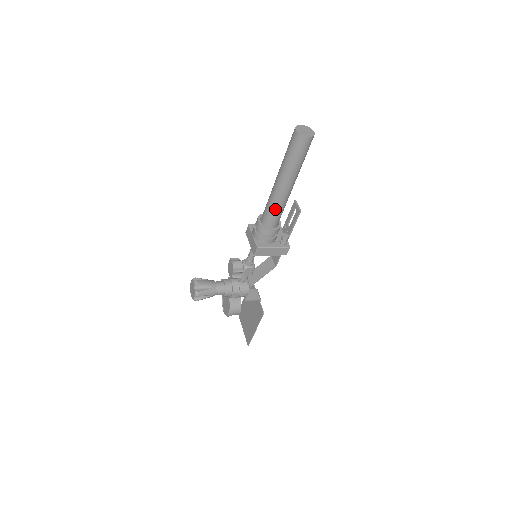
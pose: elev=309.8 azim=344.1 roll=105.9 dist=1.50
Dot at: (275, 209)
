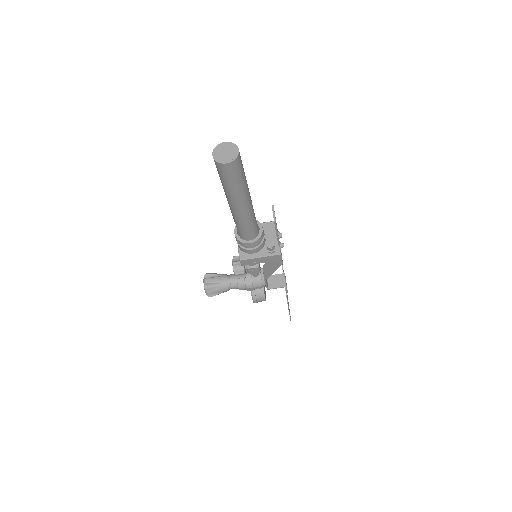
Dot at: (240, 225)
